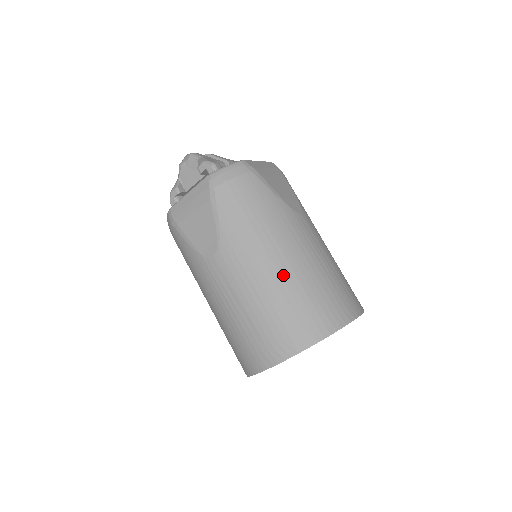
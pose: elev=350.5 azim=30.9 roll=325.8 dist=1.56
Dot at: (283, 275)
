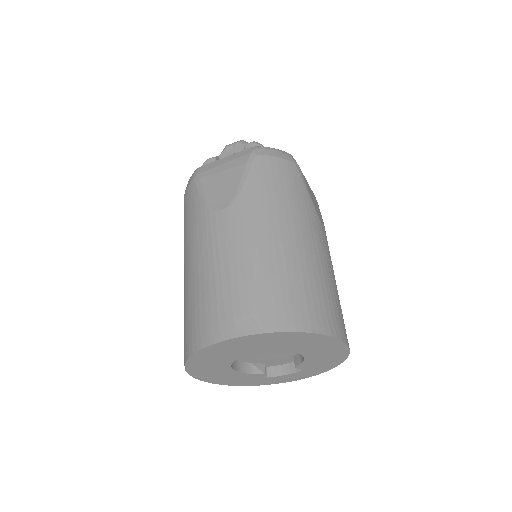
Dot at: (287, 252)
